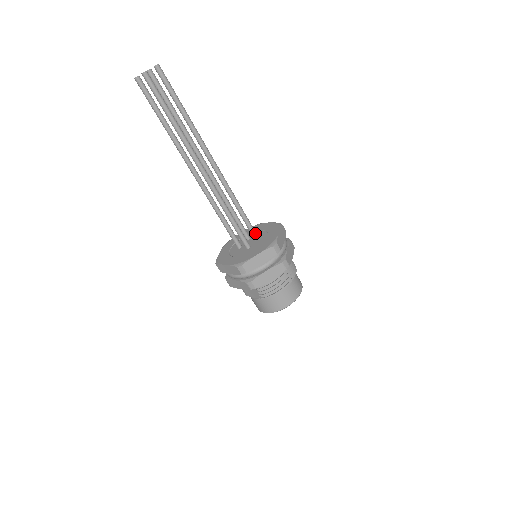
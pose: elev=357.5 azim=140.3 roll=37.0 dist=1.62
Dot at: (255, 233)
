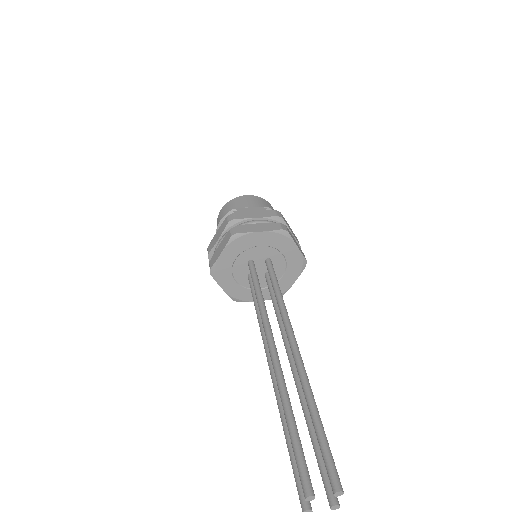
Dot at: (272, 266)
